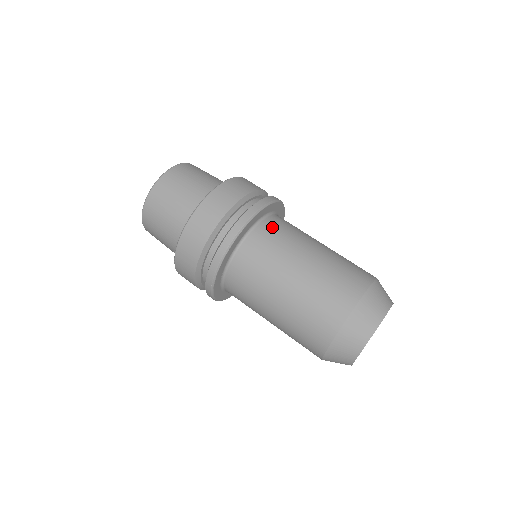
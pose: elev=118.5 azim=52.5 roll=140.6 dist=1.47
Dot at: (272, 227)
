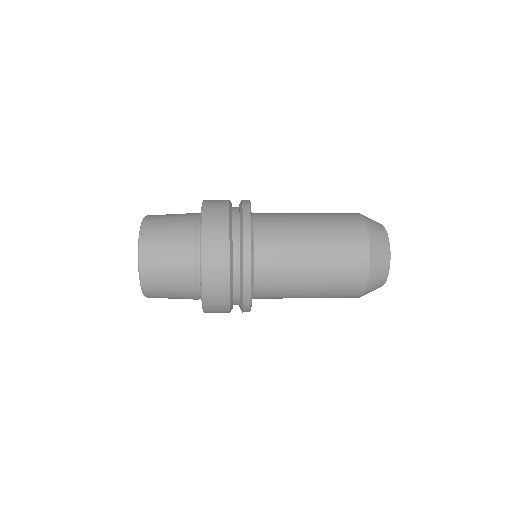
Dot at: (264, 215)
